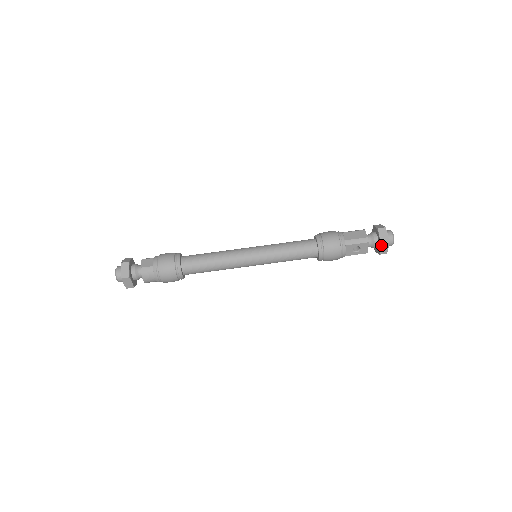
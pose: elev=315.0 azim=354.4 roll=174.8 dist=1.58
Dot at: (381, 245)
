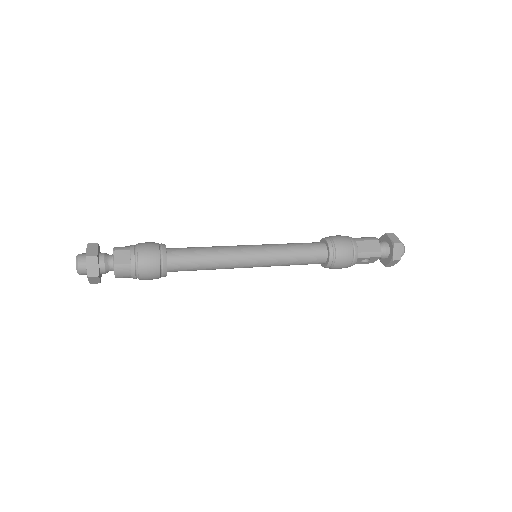
Dot at: (392, 261)
